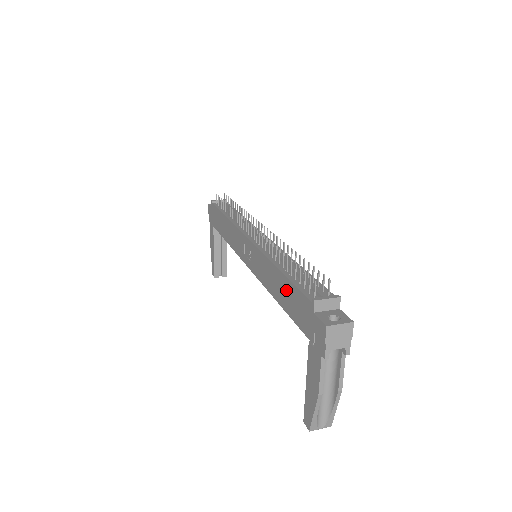
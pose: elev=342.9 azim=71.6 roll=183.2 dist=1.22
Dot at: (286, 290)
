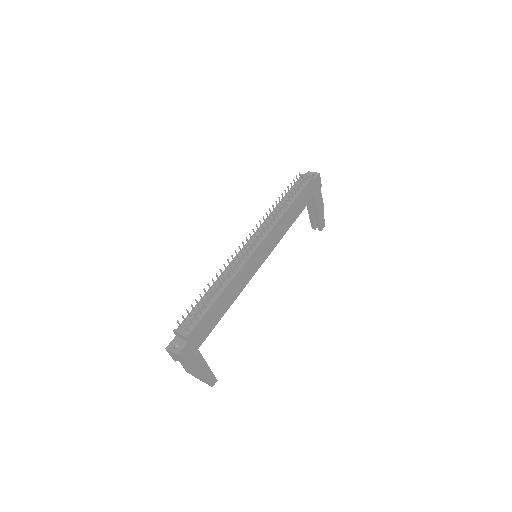
Dot at: occluded
